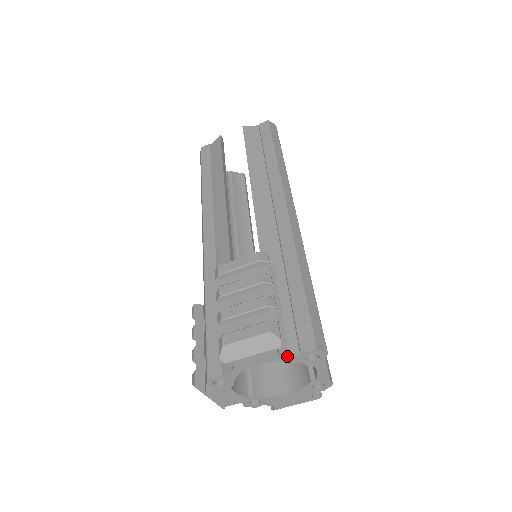
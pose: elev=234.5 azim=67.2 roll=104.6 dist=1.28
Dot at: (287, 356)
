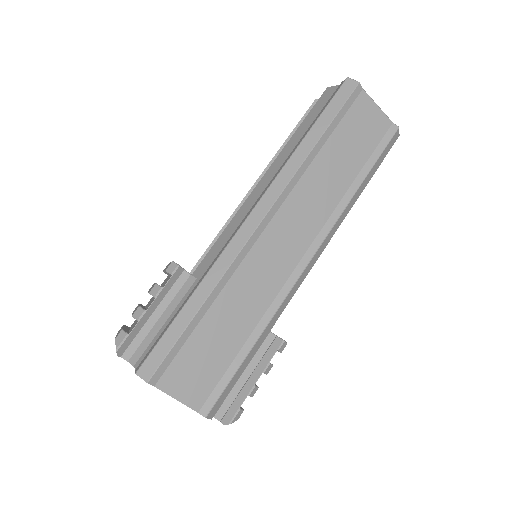
Dot at: (134, 366)
